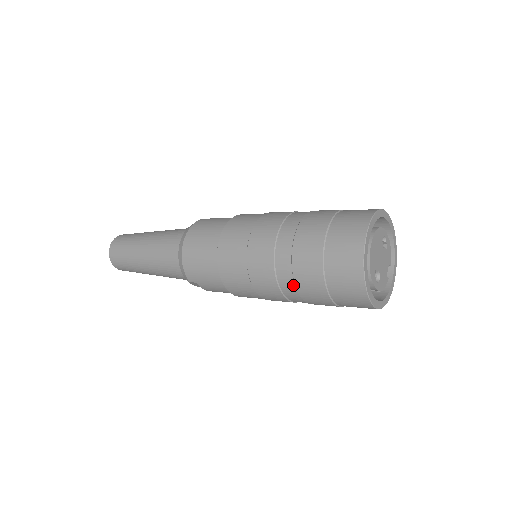
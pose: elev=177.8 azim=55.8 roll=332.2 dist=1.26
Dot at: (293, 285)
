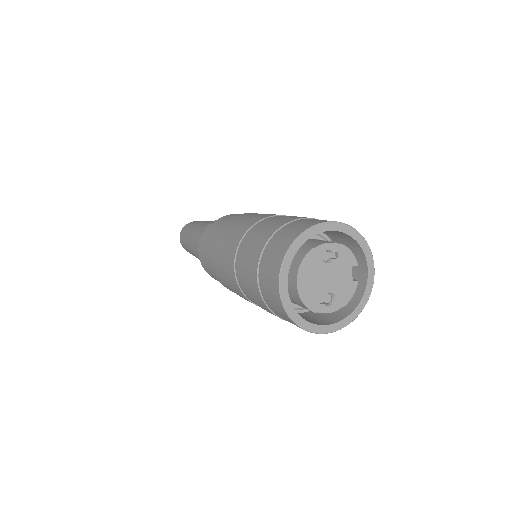
Dot at: occluded
